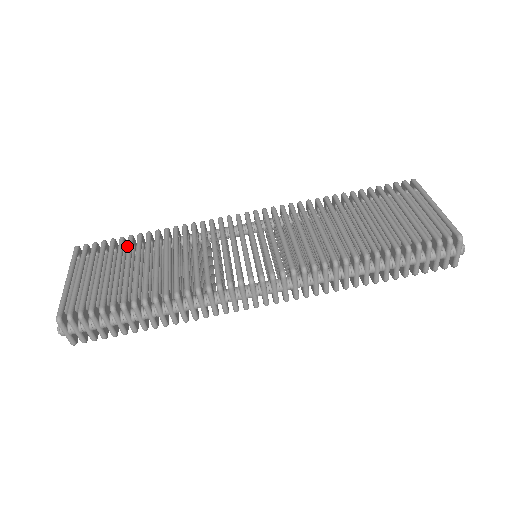
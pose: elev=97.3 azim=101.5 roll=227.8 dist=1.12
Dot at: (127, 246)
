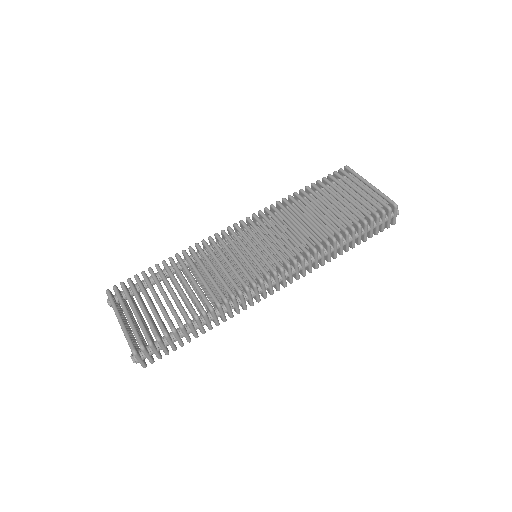
Dot at: (153, 278)
